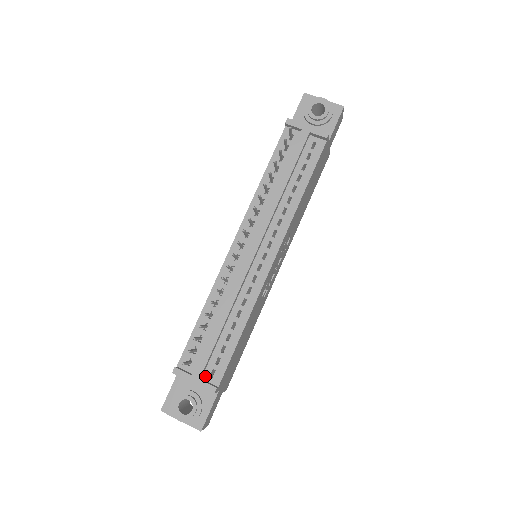
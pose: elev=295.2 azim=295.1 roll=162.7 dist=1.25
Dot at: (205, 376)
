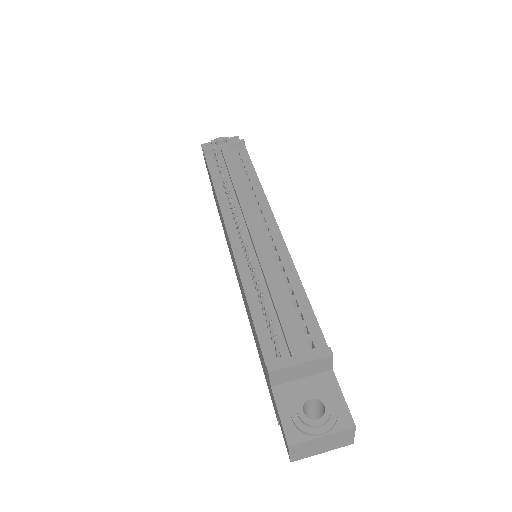
Dot at: (306, 353)
